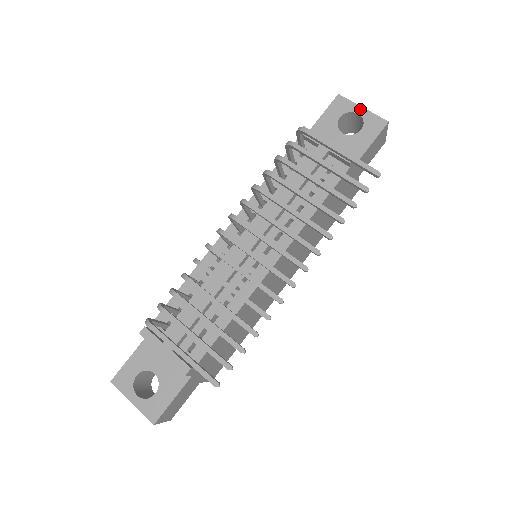
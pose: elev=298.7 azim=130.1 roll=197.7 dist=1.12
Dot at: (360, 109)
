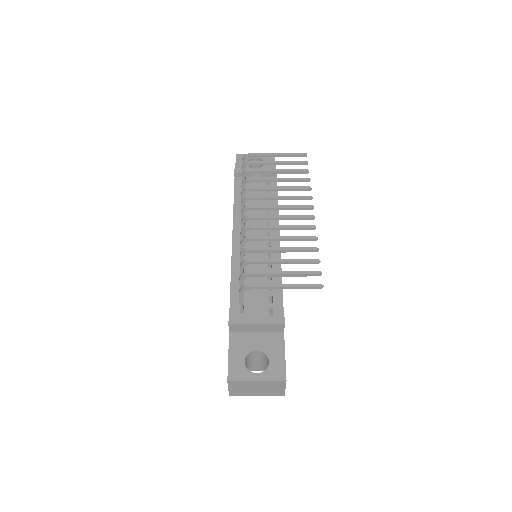
Dot at: occluded
